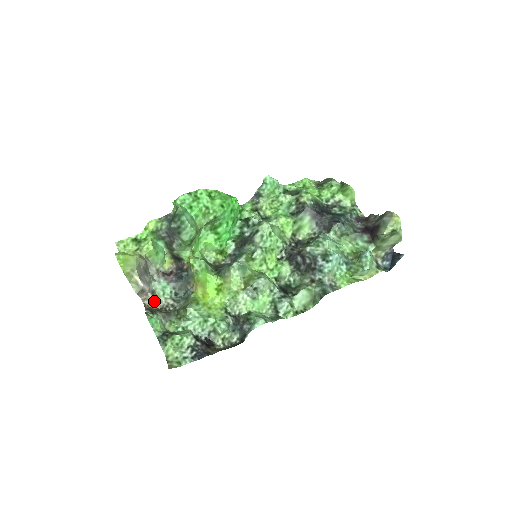
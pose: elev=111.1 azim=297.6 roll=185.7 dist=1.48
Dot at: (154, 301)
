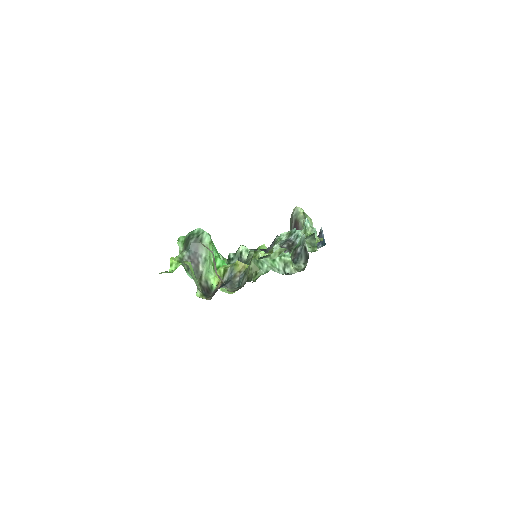
Dot at: occluded
